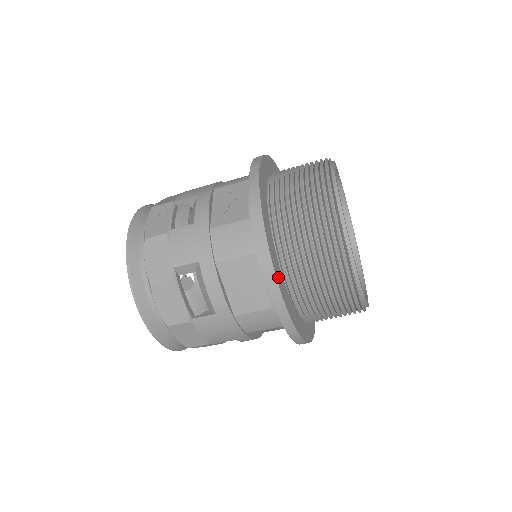
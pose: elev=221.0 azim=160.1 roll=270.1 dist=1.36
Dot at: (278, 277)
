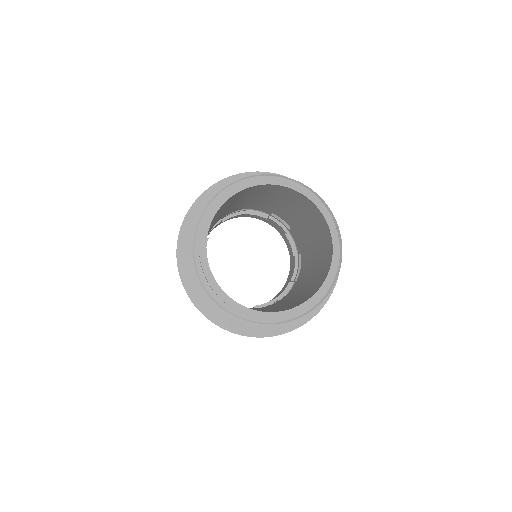
Dot at: (207, 310)
